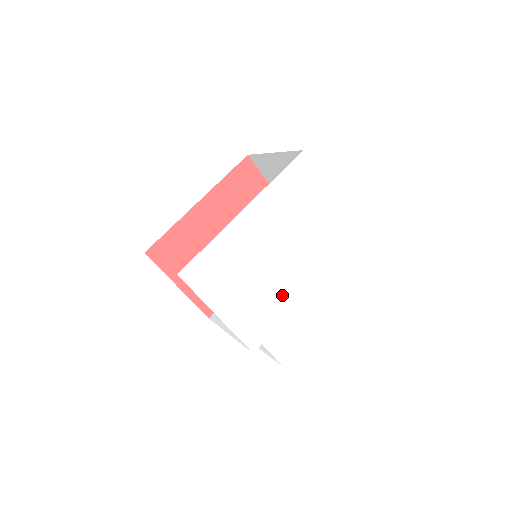
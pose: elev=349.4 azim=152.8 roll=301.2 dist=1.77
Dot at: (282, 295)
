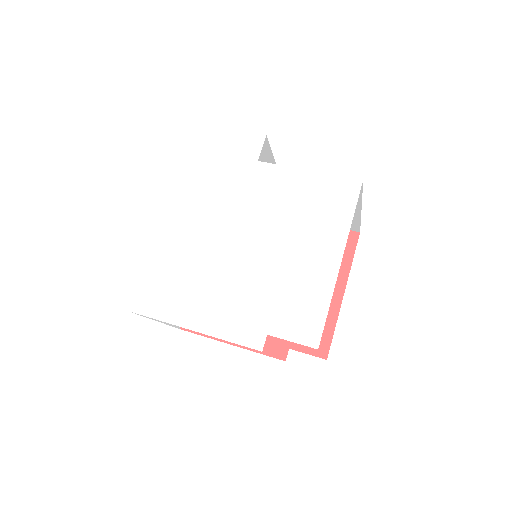
Dot at: (259, 265)
